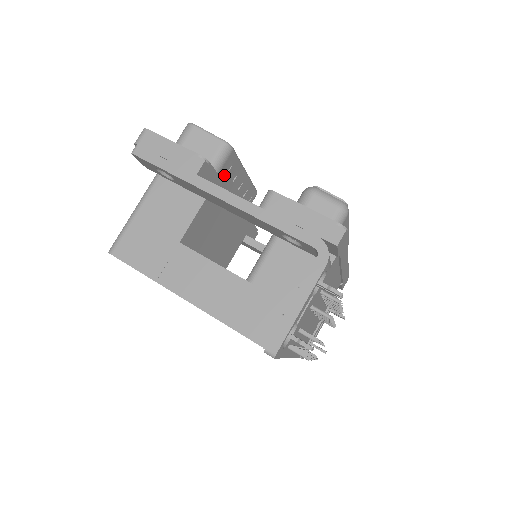
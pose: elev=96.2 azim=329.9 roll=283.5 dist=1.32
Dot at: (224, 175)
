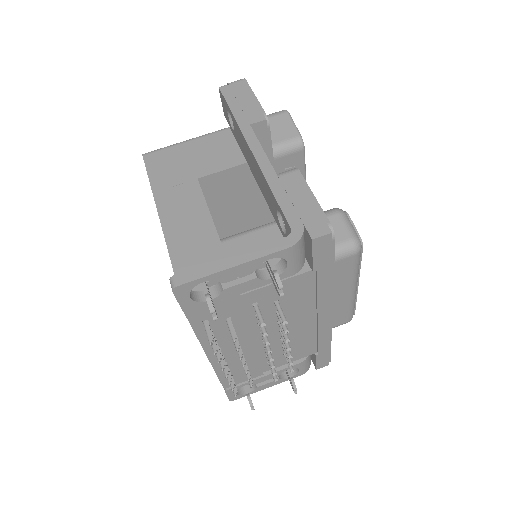
Dot at: (281, 167)
